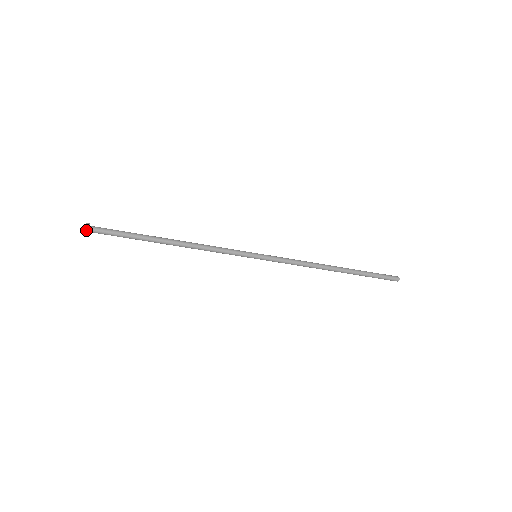
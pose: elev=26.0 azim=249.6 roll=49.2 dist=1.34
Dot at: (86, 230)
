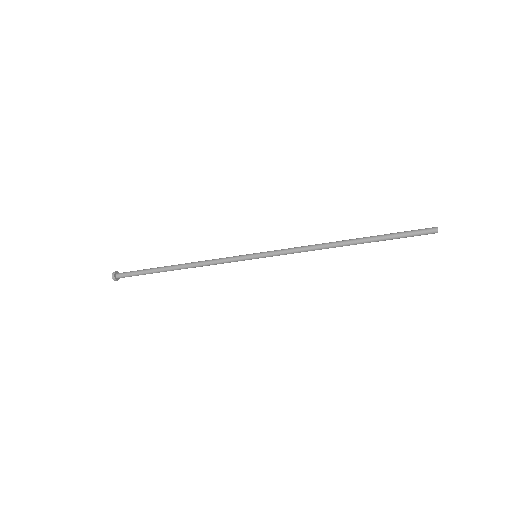
Dot at: (113, 279)
